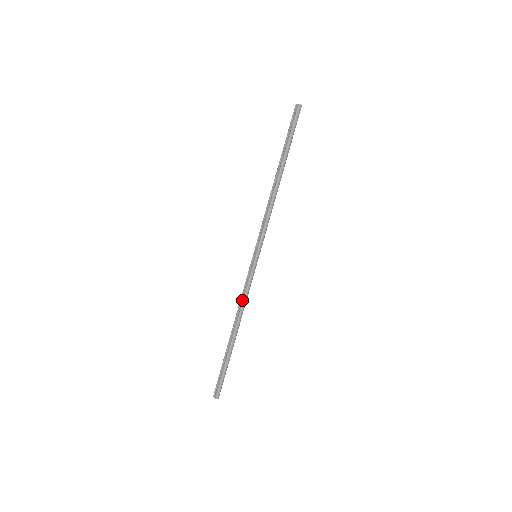
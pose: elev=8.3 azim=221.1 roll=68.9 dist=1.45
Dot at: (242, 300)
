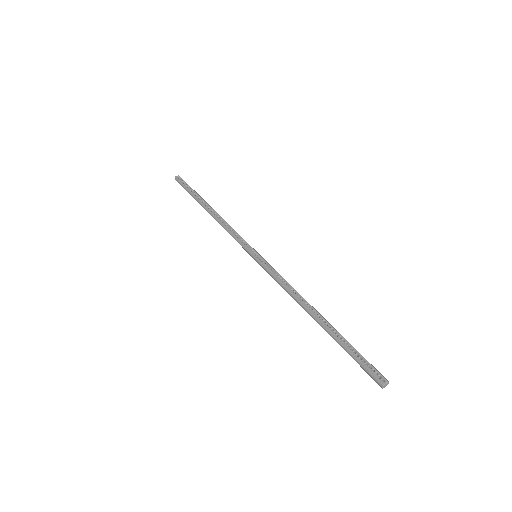
Dot at: (288, 286)
